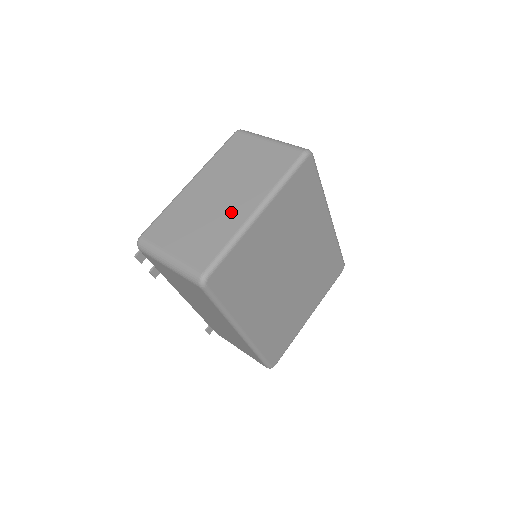
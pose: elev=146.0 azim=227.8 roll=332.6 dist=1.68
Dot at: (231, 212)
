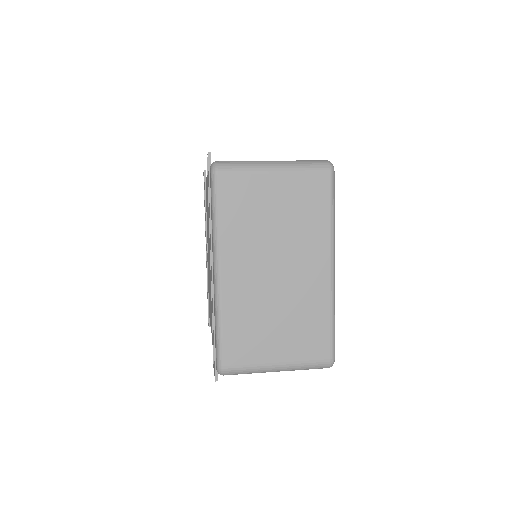
Dot at: (307, 285)
